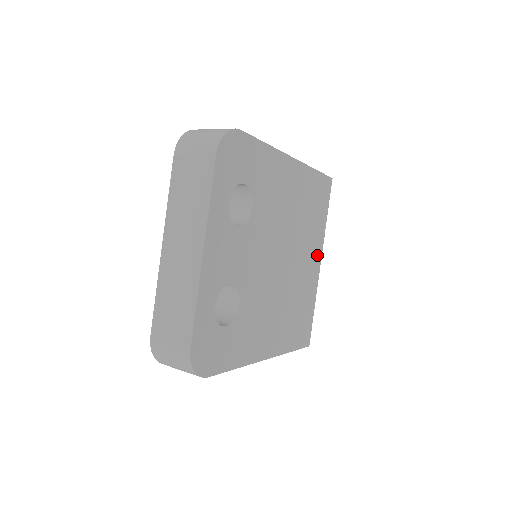
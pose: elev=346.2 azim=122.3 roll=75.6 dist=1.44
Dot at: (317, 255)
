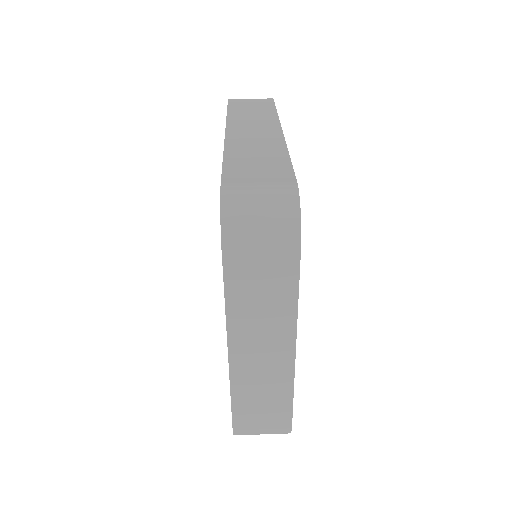
Dot at: occluded
